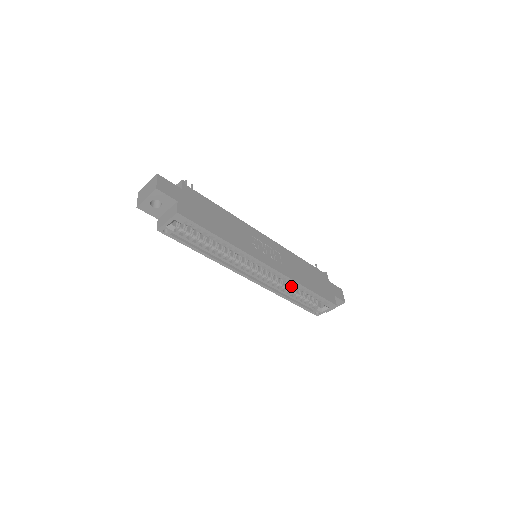
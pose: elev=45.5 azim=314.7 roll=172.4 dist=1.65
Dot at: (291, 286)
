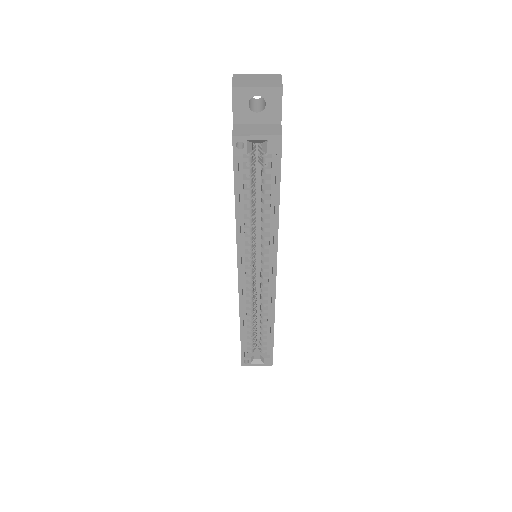
Dot at: (255, 315)
